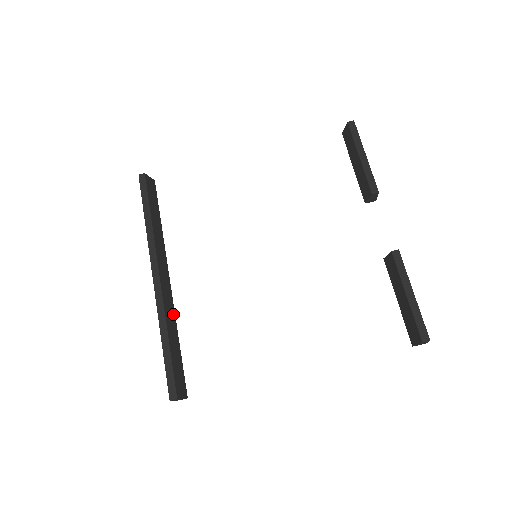
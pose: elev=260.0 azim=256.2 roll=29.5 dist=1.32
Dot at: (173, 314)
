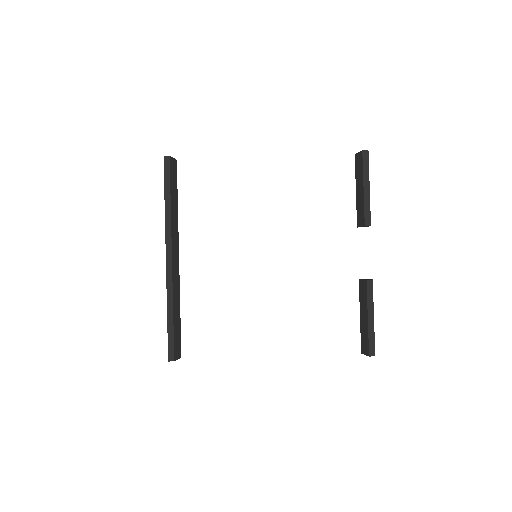
Dot at: (178, 289)
